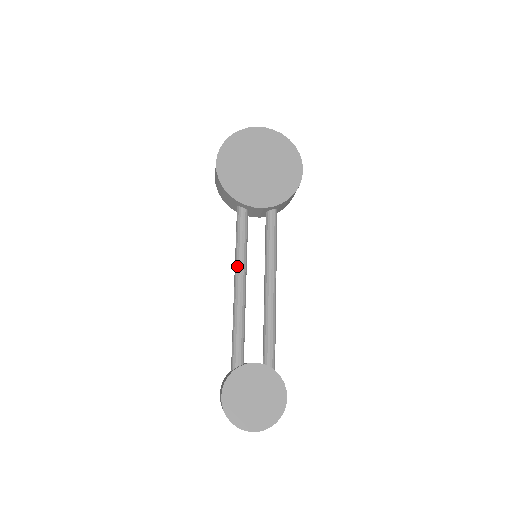
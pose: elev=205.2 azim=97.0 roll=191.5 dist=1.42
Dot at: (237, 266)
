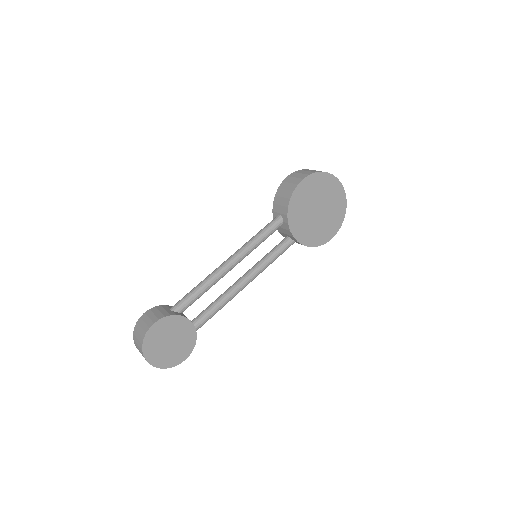
Dot at: (243, 252)
